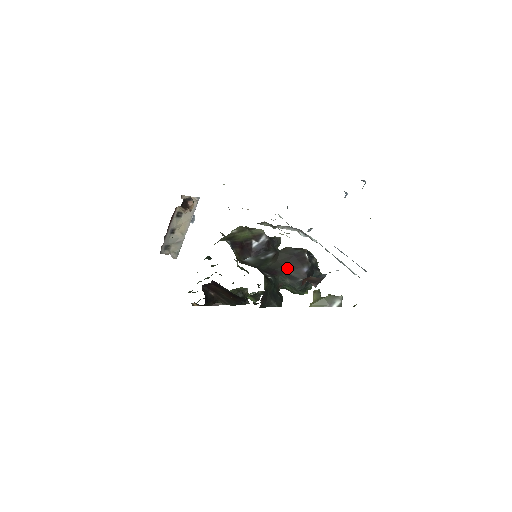
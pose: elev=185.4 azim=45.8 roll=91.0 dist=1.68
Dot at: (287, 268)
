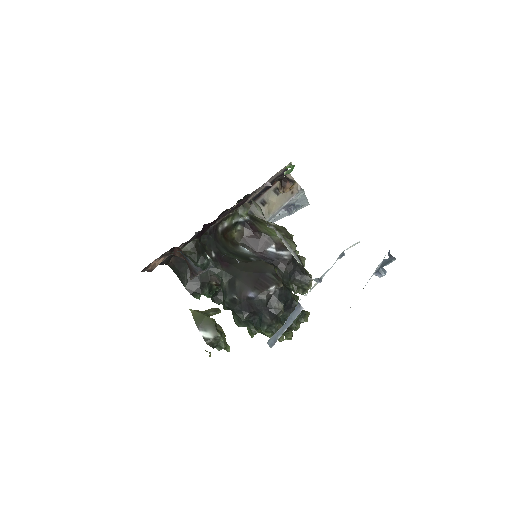
Dot at: (240, 275)
